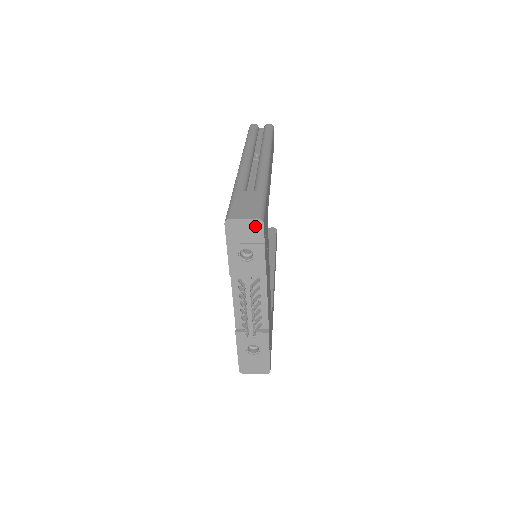
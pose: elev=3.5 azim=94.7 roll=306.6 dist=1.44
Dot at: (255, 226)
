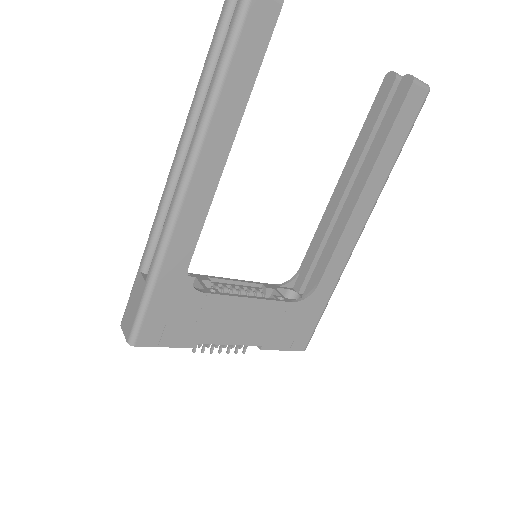
Dot at: occluded
